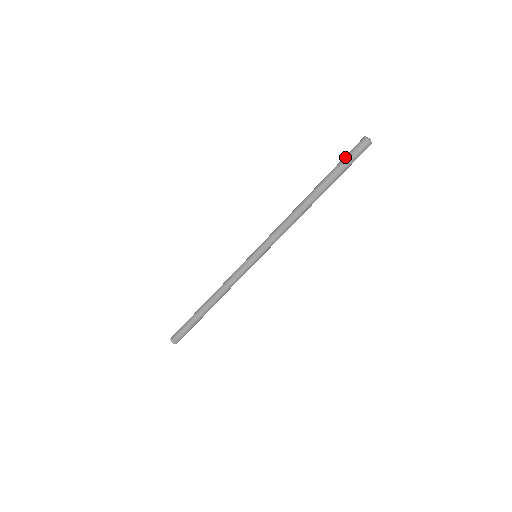
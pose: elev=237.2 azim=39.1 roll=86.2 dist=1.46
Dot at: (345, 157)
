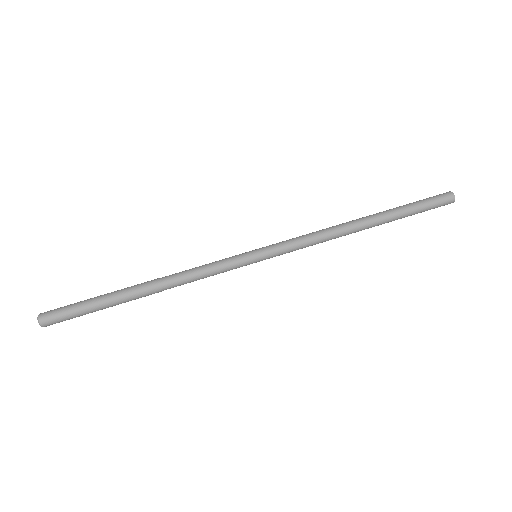
Dot at: (420, 200)
